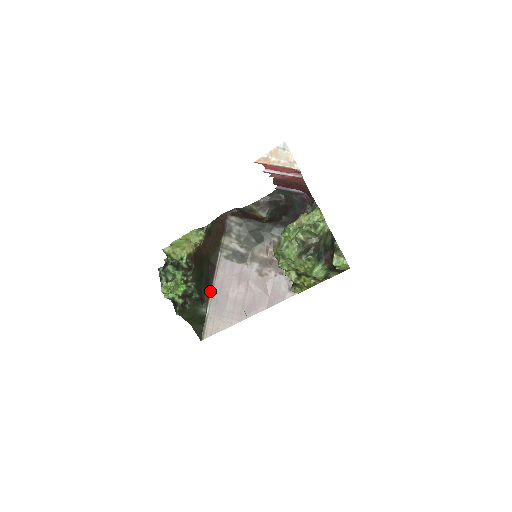
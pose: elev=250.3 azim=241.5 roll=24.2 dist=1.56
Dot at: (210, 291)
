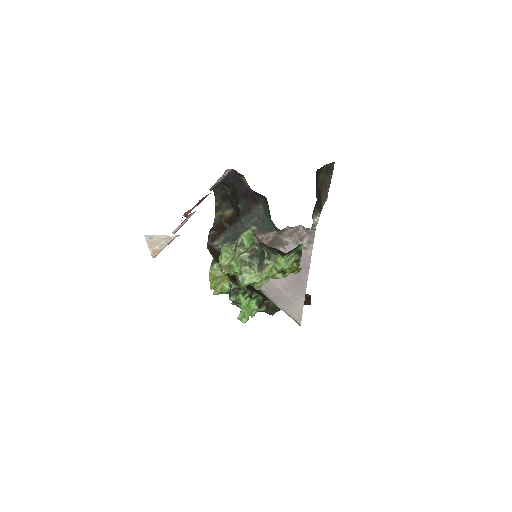
Dot at: (265, 296)
